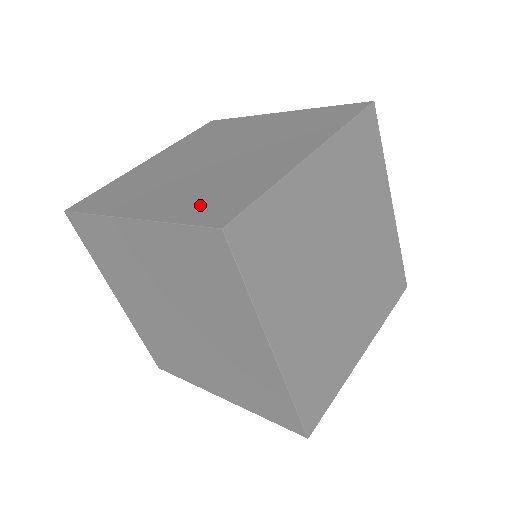
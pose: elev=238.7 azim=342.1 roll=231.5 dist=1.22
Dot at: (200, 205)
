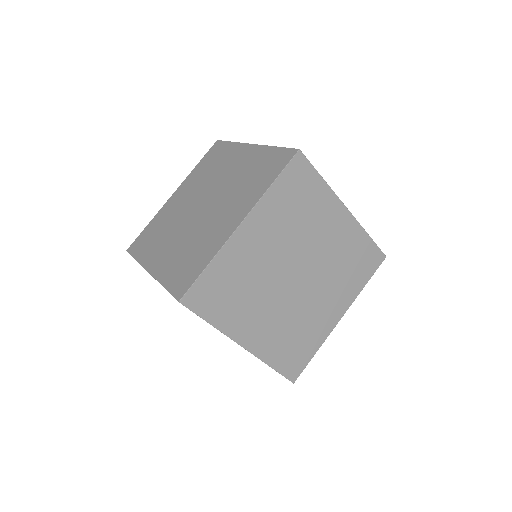
Dot at: (178, 271)
